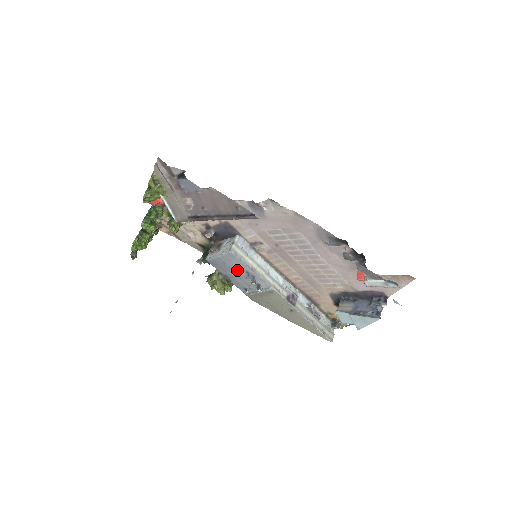
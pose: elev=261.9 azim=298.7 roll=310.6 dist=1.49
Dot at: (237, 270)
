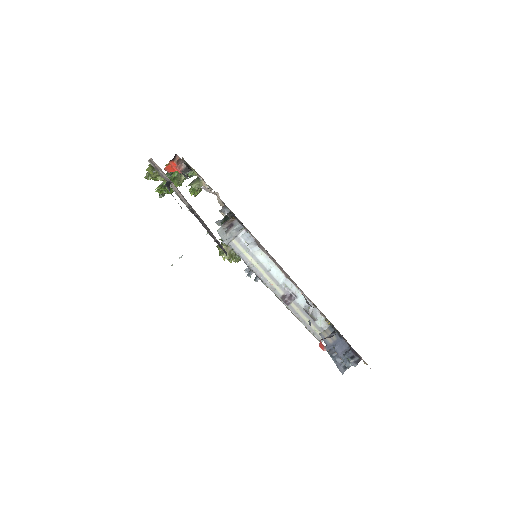
Dot at: occluded
